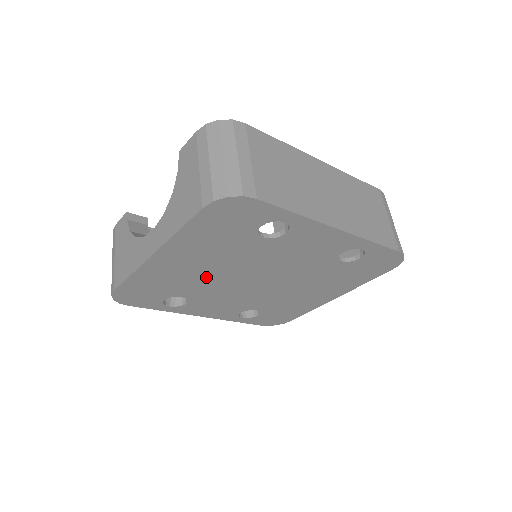
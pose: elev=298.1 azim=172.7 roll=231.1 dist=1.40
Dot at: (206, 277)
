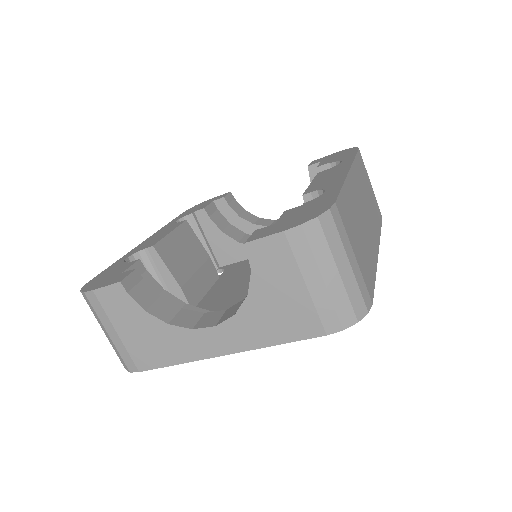
Dot at: occluded
